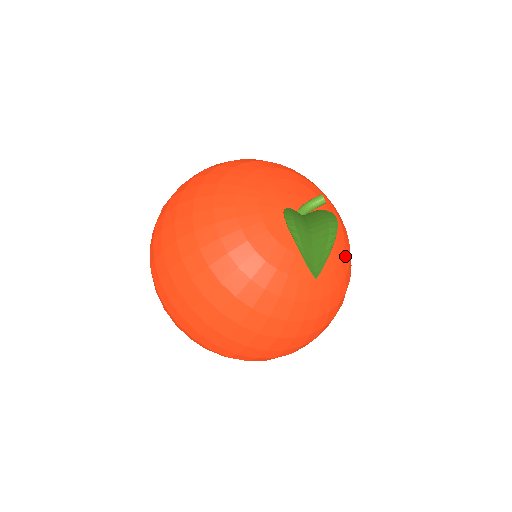
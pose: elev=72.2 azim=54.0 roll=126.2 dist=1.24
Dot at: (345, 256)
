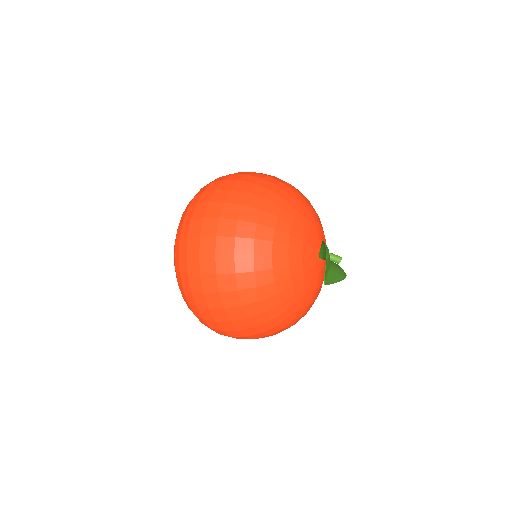
Dot at: (310, 306)
